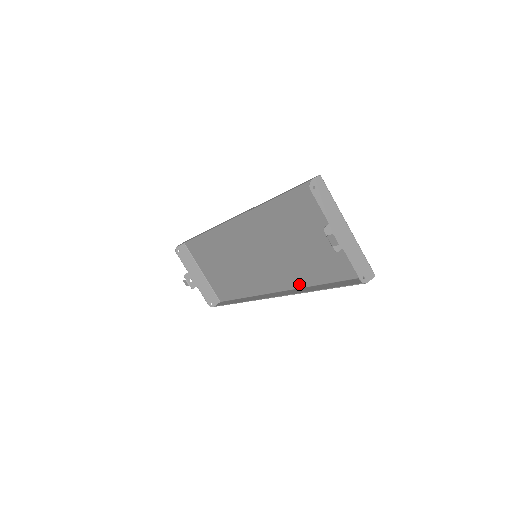
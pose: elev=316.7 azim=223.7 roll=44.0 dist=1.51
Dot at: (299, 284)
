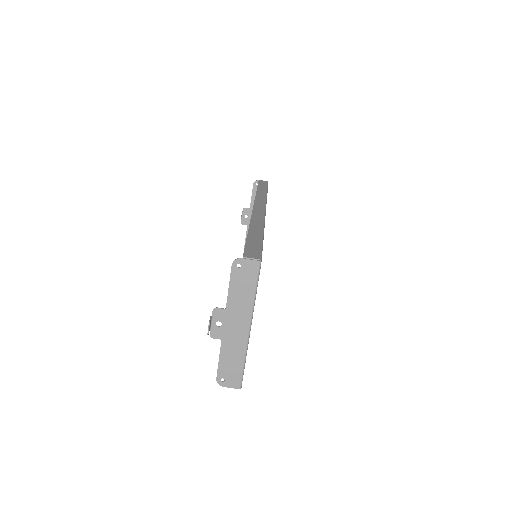
Dot at: occluded
